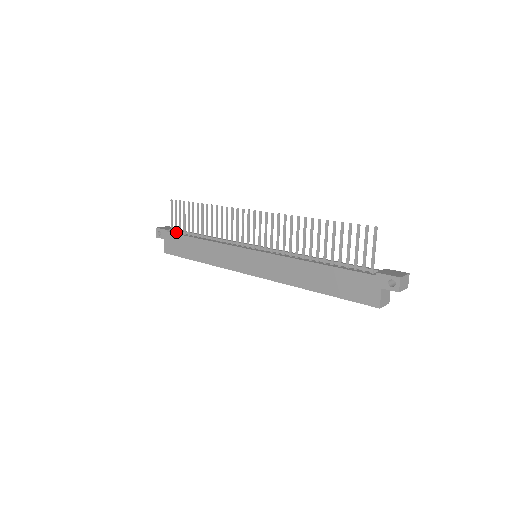
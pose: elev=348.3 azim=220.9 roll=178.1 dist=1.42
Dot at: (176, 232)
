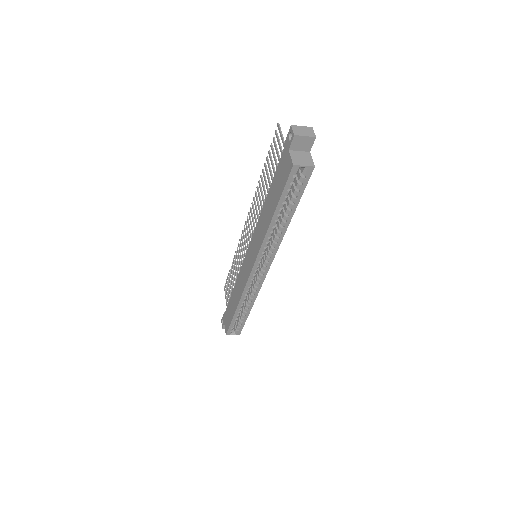
Dot at: occluded
